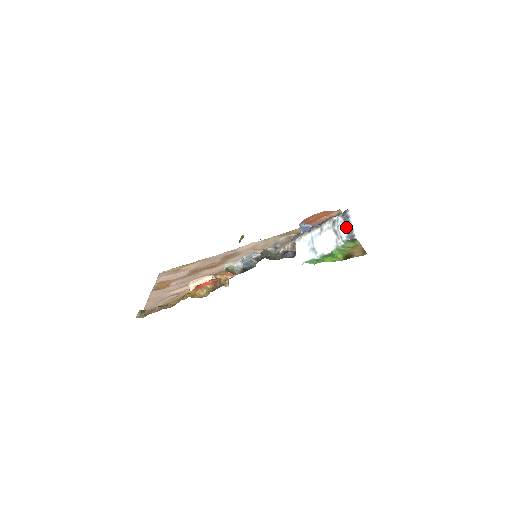
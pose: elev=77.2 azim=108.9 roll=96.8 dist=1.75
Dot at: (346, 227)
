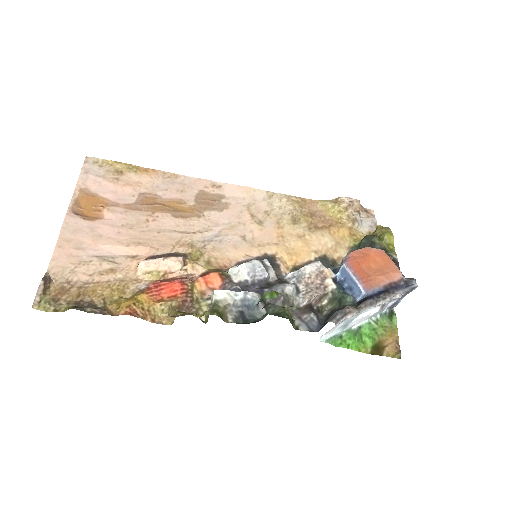
Dot at: (397, 299)
